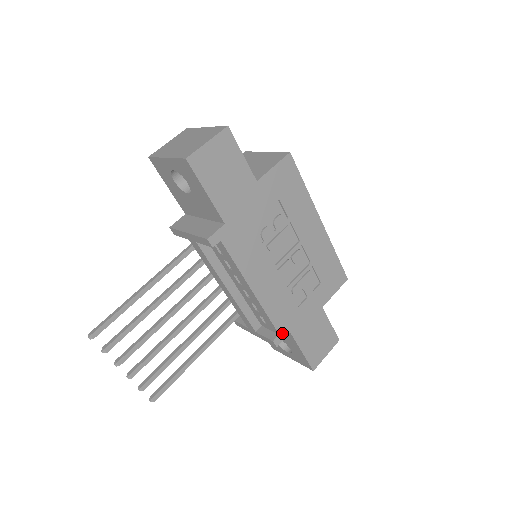
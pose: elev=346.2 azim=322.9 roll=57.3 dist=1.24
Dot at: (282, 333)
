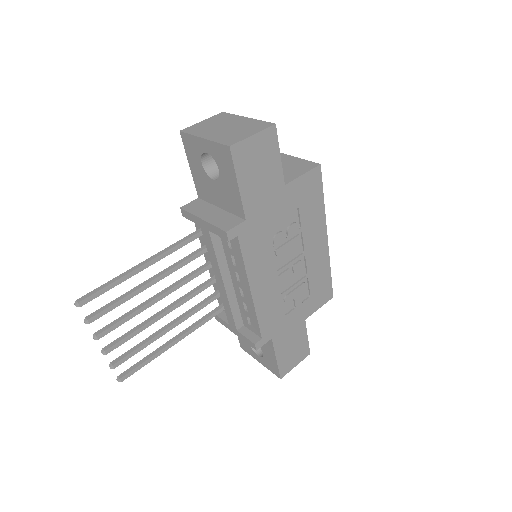
Dot at: (265, 338)
